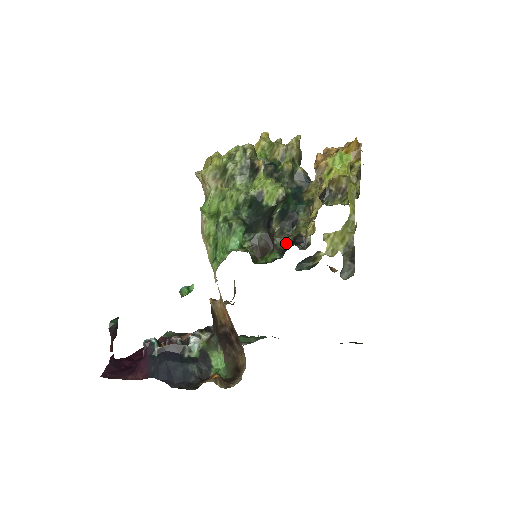
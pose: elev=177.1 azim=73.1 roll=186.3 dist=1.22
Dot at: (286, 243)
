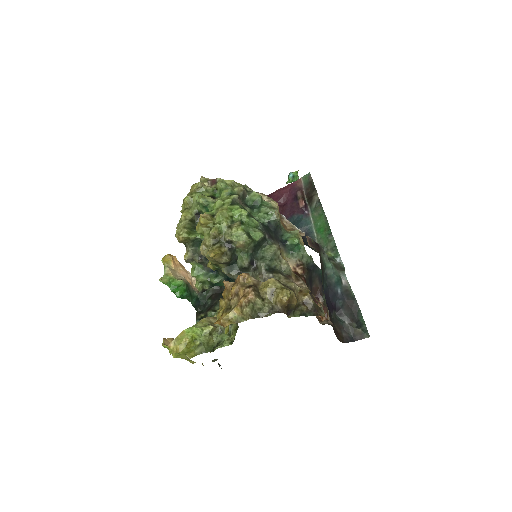
Dot at: occluded
